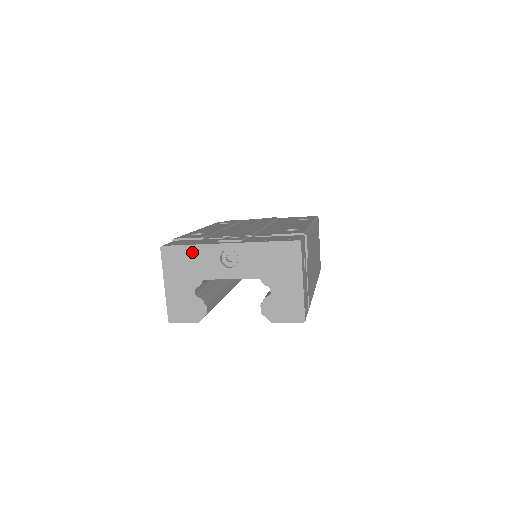
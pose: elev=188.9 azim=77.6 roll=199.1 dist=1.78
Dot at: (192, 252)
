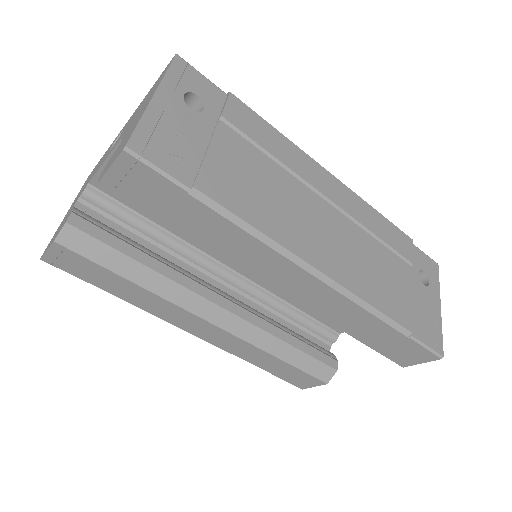
Dot at: (100, 161)
